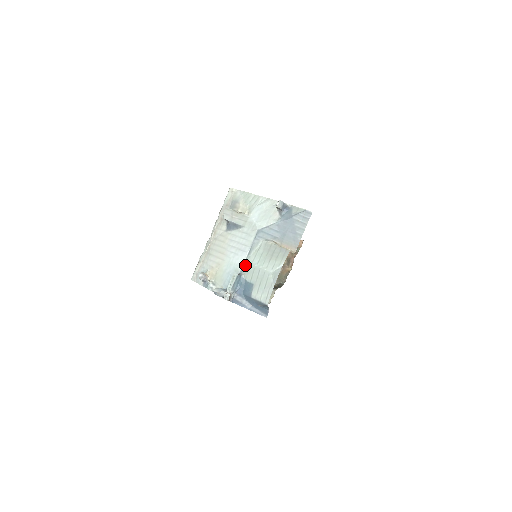
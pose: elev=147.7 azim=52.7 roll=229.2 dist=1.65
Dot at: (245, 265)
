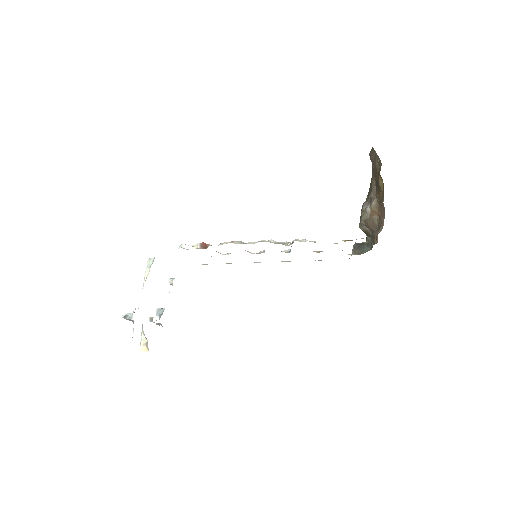
Dot at: occluded
